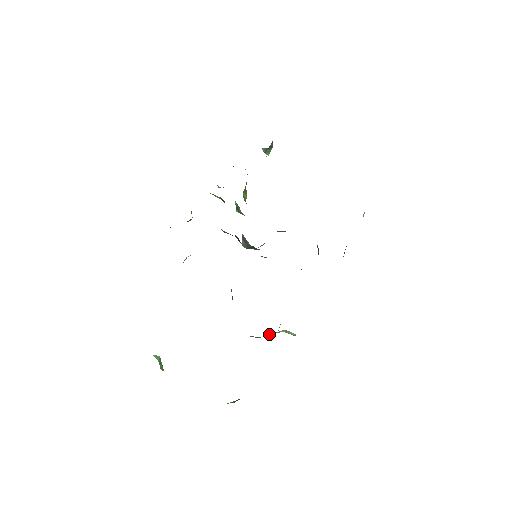
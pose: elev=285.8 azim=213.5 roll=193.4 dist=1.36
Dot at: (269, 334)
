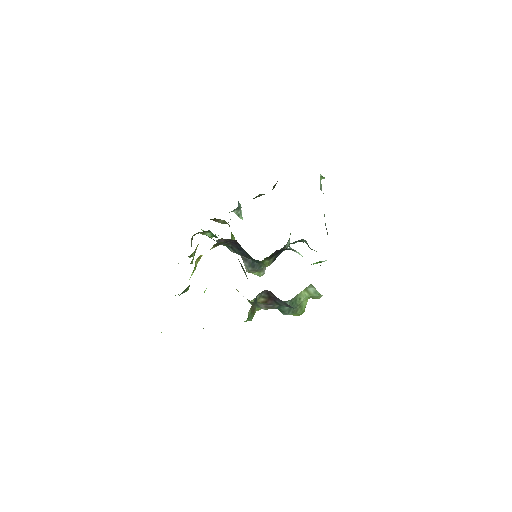
Dot at: (296, 307)
